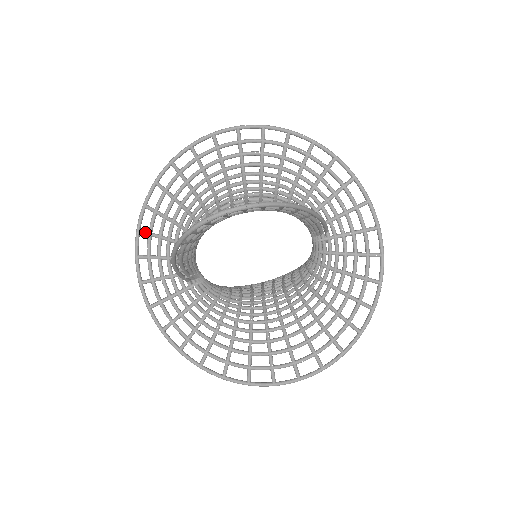
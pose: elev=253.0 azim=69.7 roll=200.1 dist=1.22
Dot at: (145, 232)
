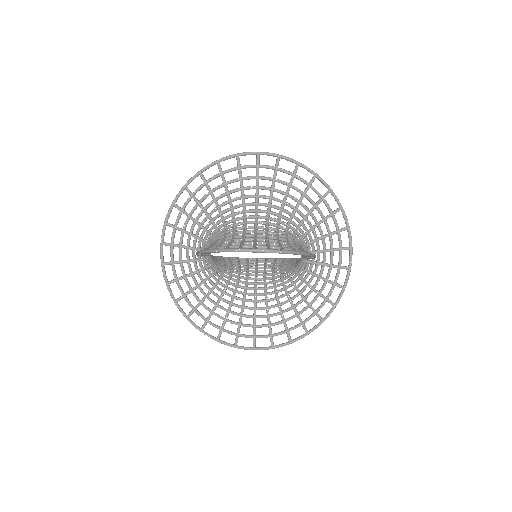
Dot at: (179, 208)
